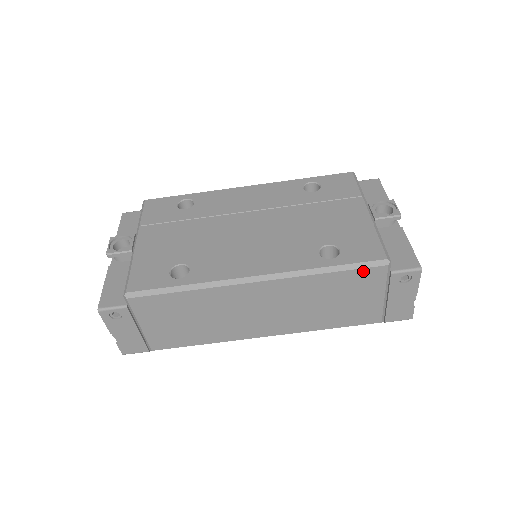
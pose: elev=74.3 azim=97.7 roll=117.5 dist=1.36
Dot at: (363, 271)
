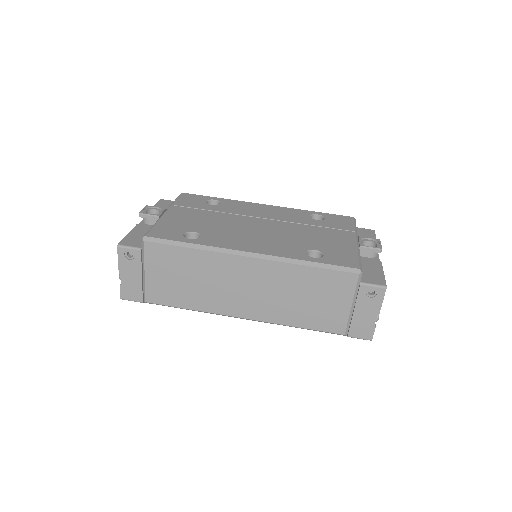
Dot at: (338, 273)
